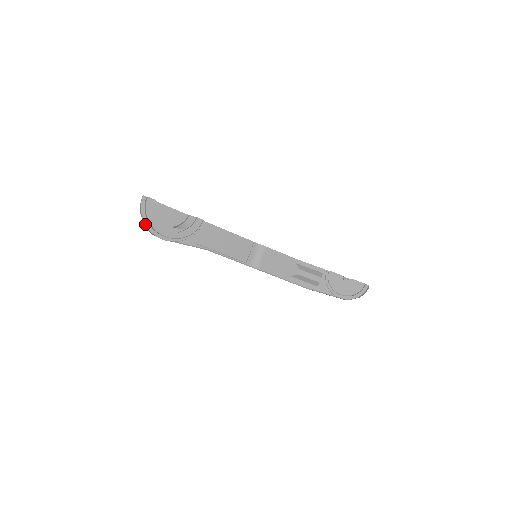
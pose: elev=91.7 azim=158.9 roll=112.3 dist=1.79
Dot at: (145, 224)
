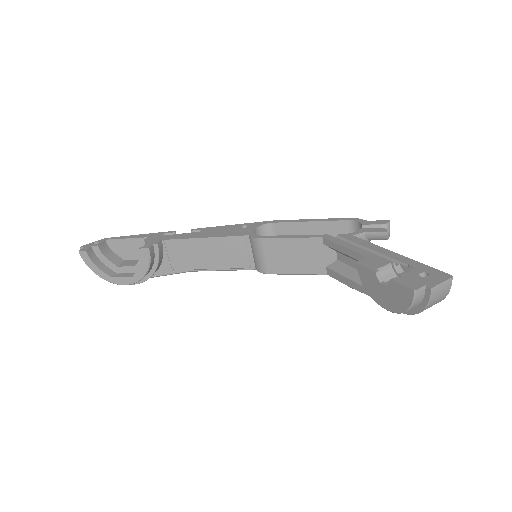
Dot at: occluded
